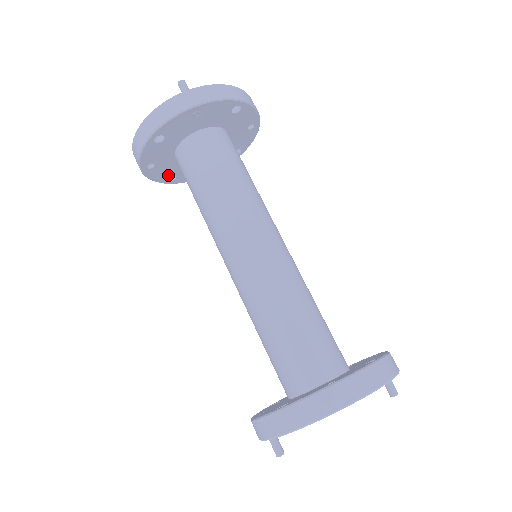
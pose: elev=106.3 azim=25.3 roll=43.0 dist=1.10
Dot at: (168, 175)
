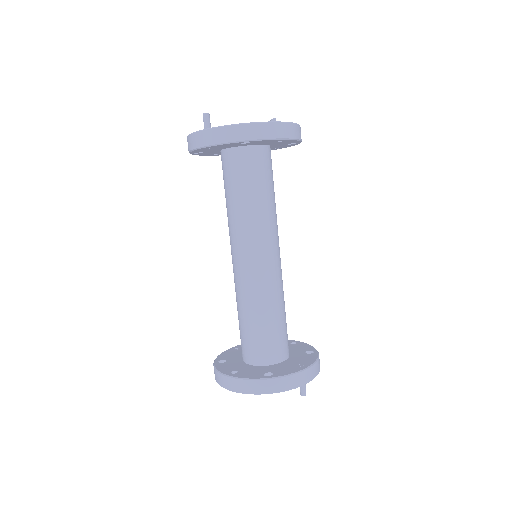
Dot at: occluded
